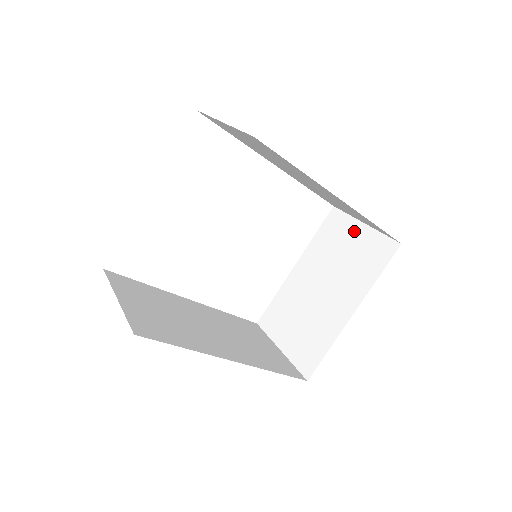
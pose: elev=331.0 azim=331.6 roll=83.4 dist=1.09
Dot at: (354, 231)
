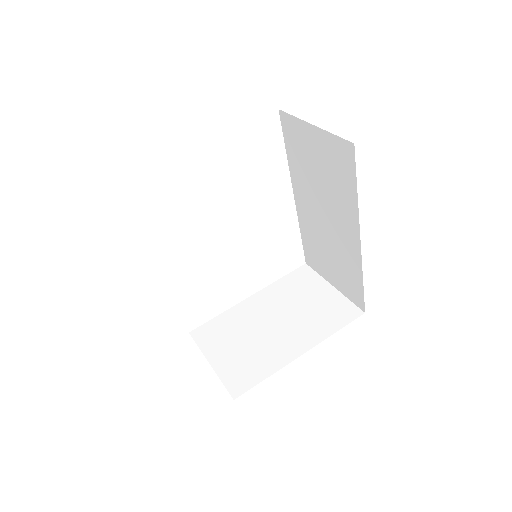
Dot at: (321, 289)
